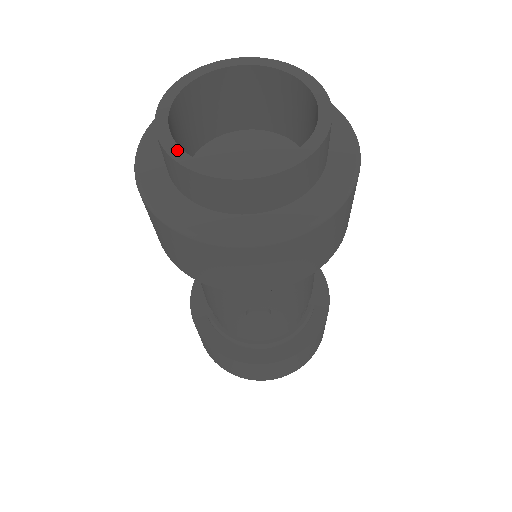
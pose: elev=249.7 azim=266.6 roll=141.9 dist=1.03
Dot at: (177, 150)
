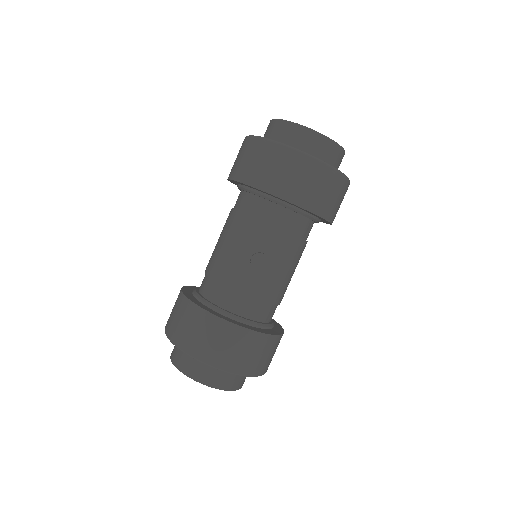
Dot at: occluded
